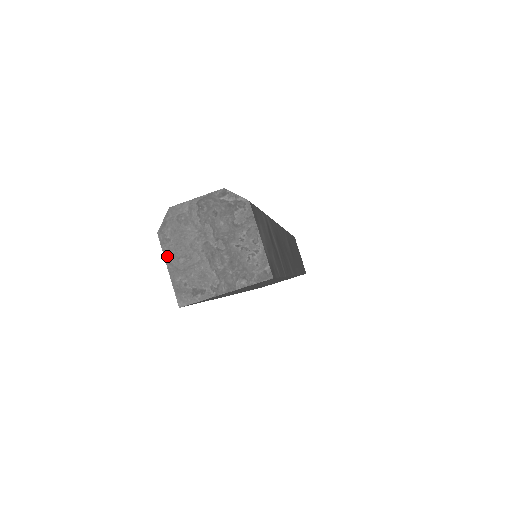
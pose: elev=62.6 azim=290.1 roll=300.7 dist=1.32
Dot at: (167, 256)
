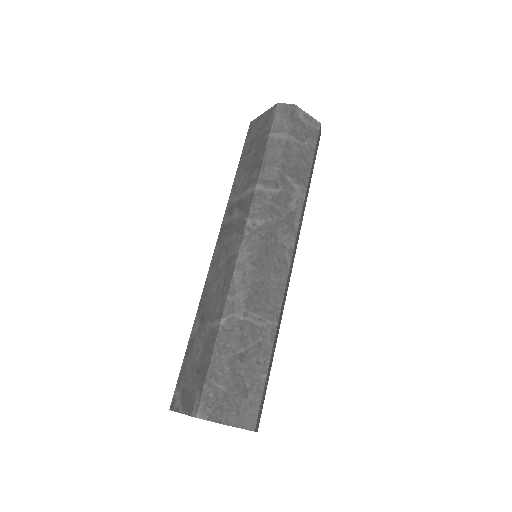
Dot at: occluded
